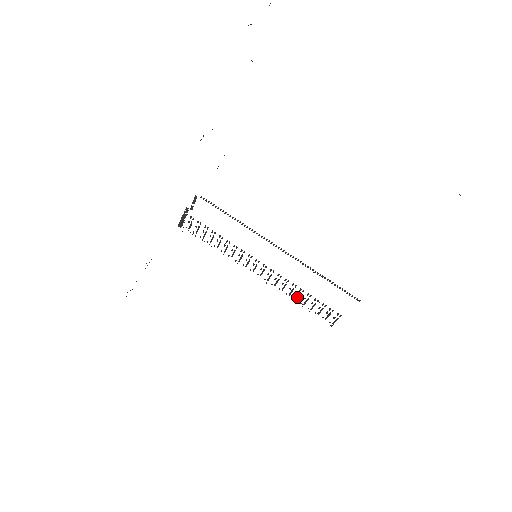
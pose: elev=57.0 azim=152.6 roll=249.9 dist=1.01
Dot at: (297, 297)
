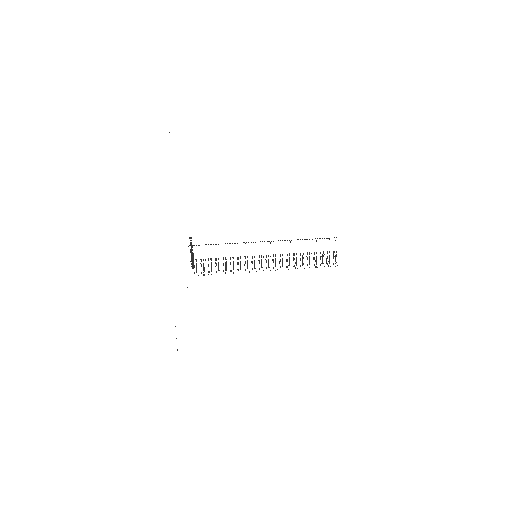
Dot at: (302, 263)
